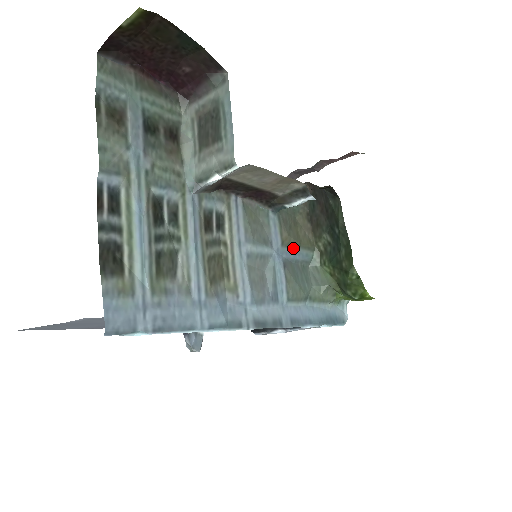
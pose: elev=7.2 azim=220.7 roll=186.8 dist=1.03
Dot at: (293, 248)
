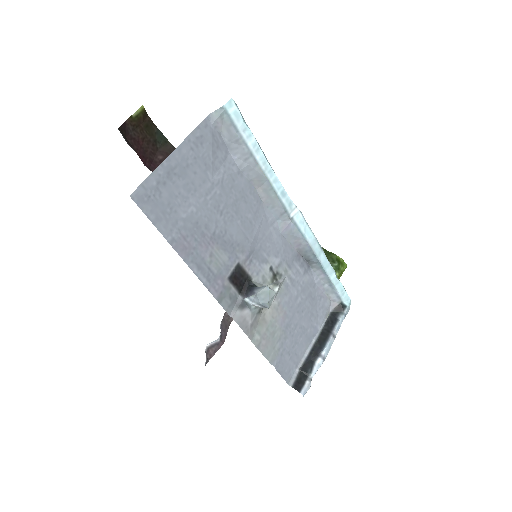
Dot at: occluded
